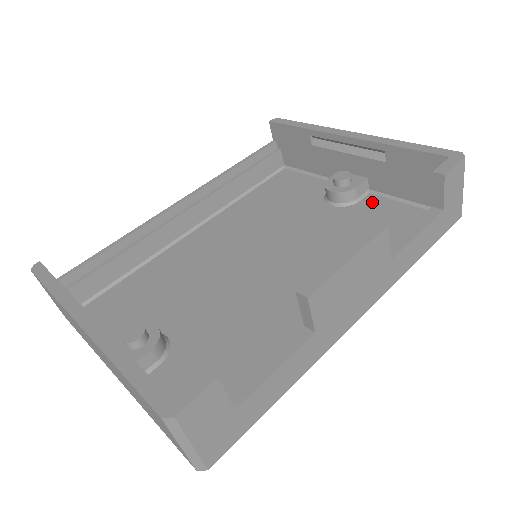
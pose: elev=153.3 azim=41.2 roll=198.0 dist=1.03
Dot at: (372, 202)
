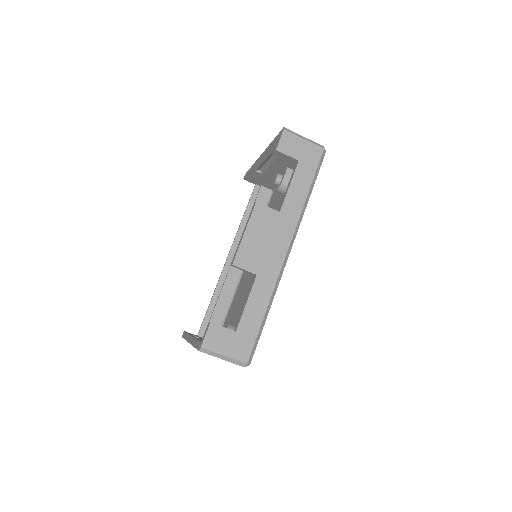
Dot at: occluded
